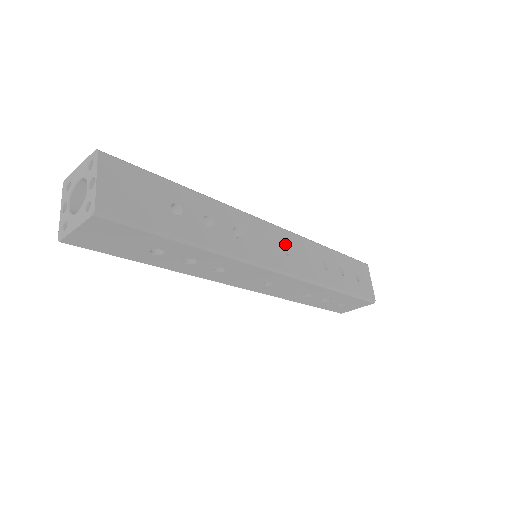
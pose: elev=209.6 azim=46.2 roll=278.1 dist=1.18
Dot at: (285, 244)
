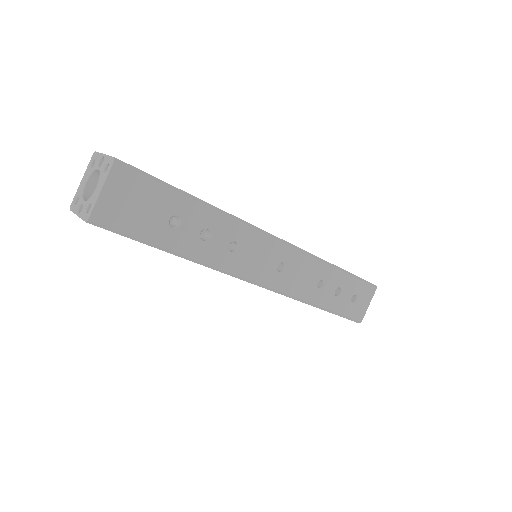
Dot at: occluded
